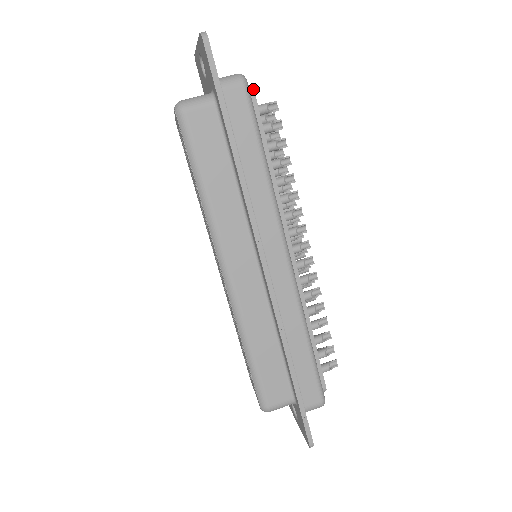
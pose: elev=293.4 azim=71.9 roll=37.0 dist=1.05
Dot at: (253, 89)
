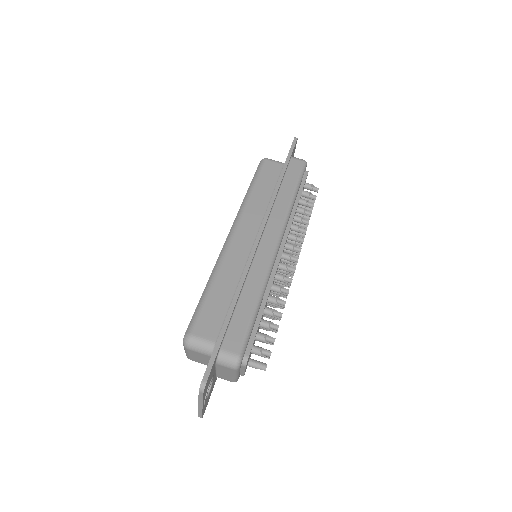
Dot at: (308, 171)
